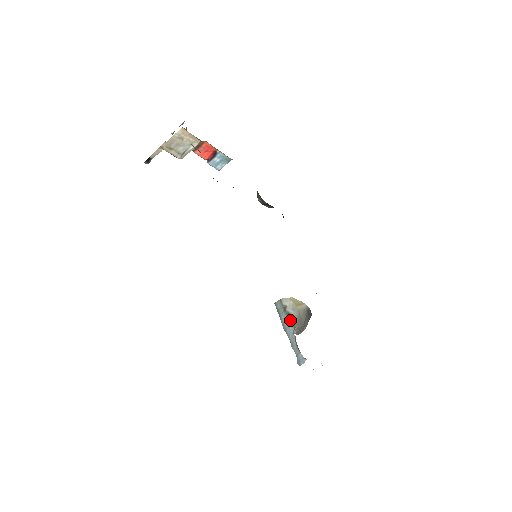
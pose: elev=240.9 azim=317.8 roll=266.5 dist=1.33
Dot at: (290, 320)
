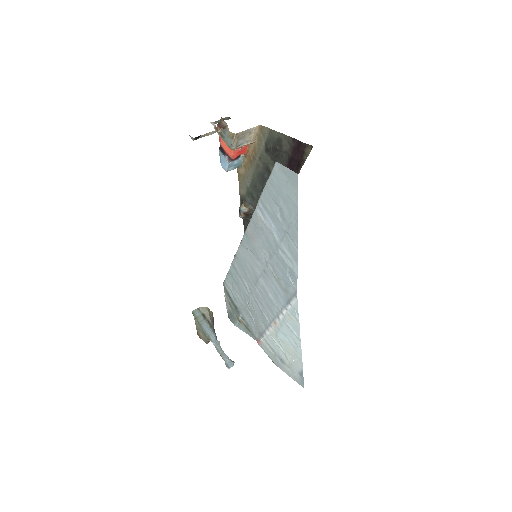
Dot at: (212, 327)
